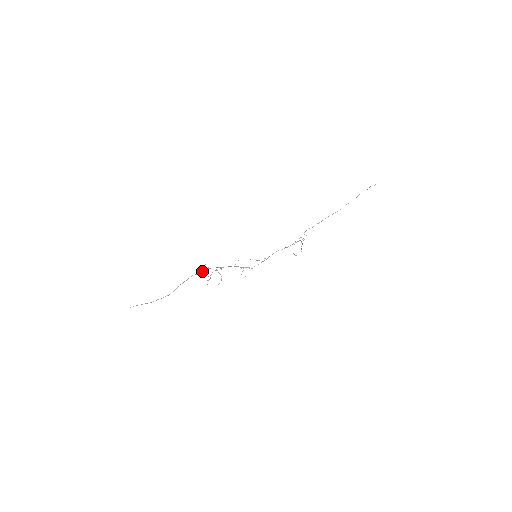
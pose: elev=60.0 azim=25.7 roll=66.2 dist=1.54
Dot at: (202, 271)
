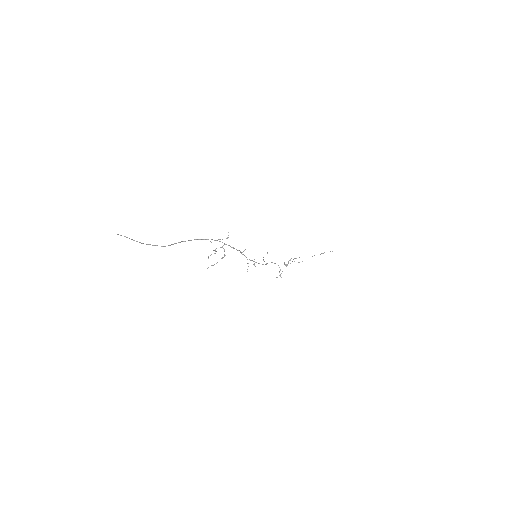
Dot at: occluded
